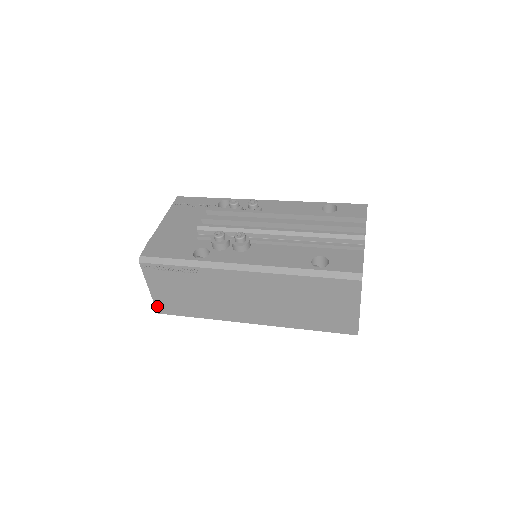
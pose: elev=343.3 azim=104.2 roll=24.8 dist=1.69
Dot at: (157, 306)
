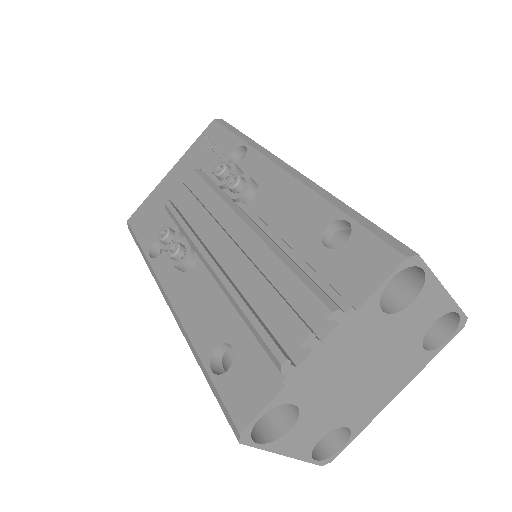
Dot at: occluded
